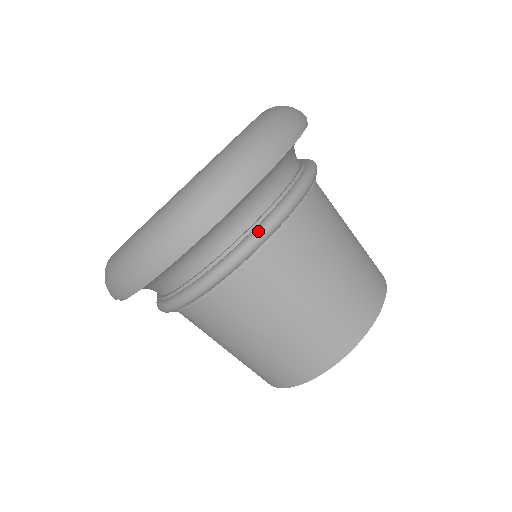
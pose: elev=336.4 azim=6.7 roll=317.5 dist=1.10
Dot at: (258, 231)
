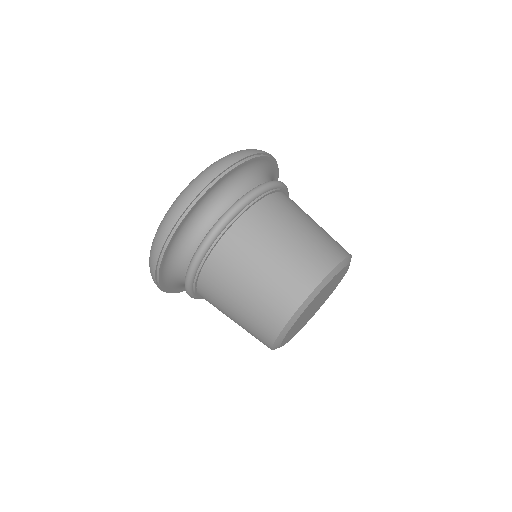
Dot at: (211, 230)
